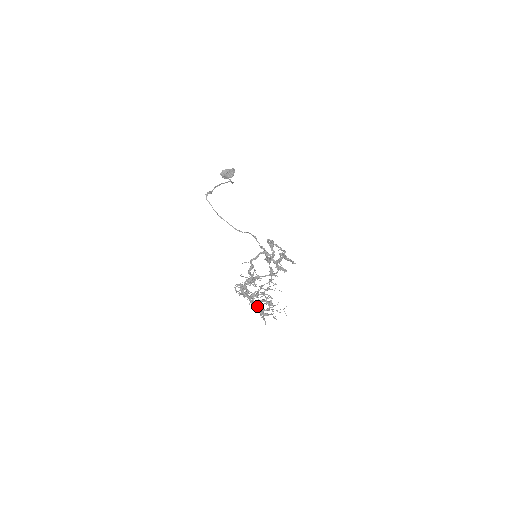
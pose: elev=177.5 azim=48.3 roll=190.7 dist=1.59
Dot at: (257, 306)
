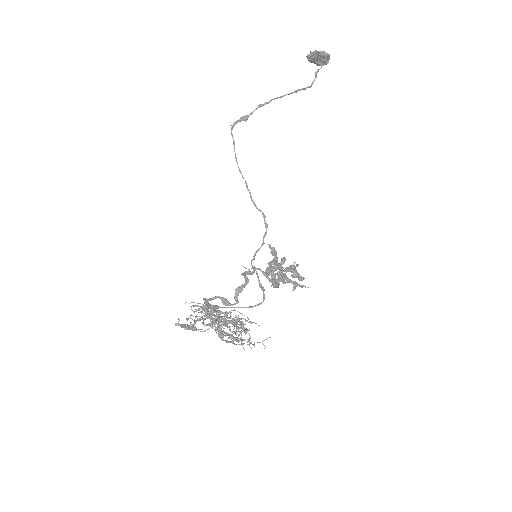
Dot at: (220, 332)
